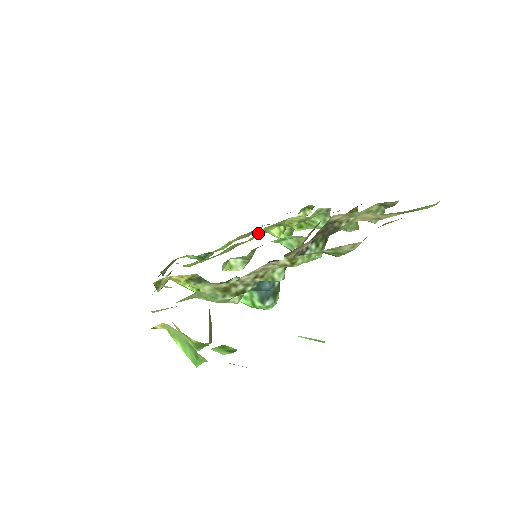
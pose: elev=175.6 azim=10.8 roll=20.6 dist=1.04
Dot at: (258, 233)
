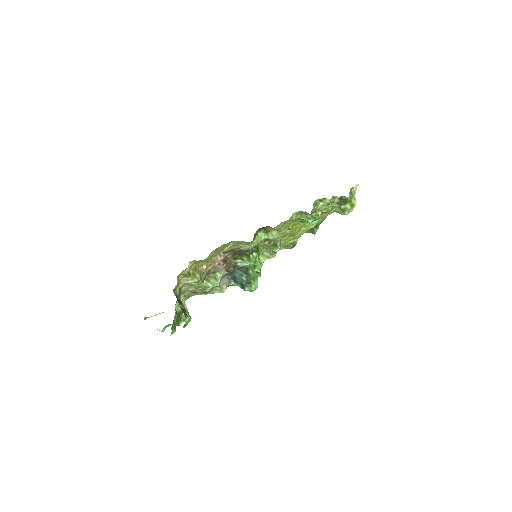
Dot at: (290, 227)
